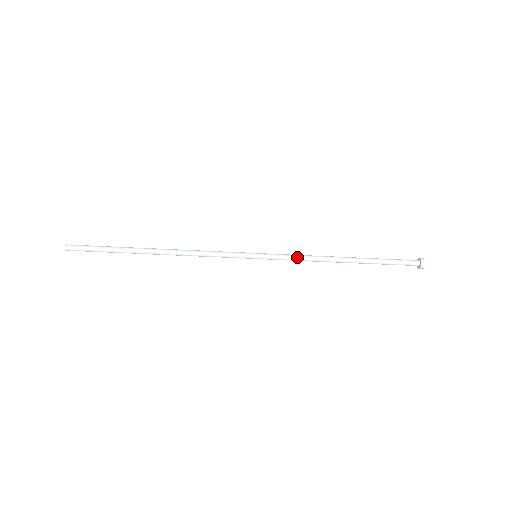
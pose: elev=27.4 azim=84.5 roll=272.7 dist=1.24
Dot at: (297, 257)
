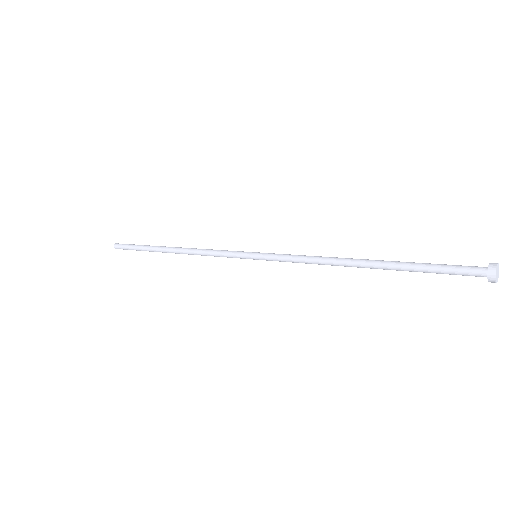
Dot at: (298, 257)
